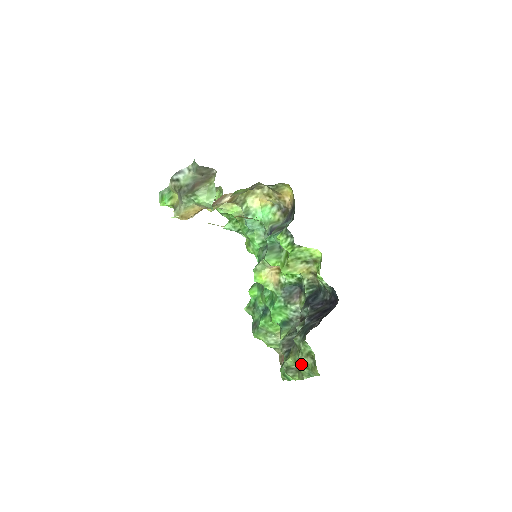
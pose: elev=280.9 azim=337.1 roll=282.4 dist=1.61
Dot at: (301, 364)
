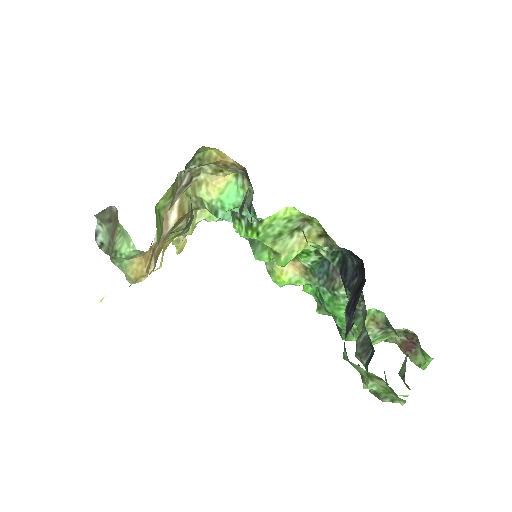
Dot at: (376, 390)
